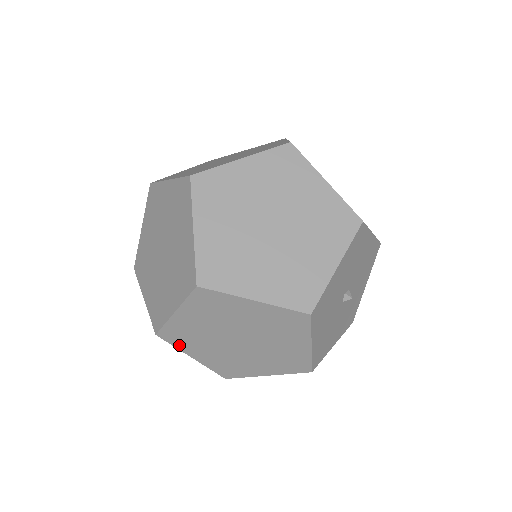
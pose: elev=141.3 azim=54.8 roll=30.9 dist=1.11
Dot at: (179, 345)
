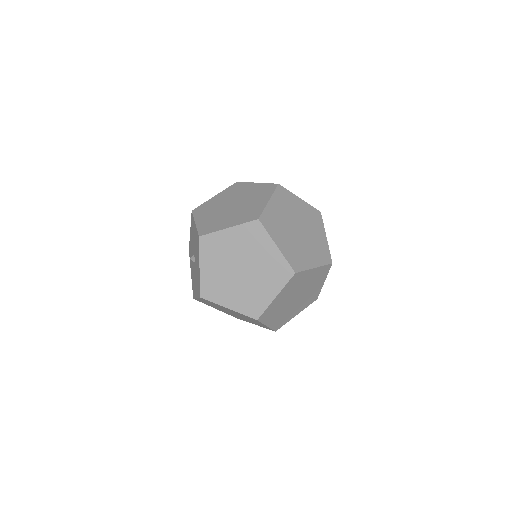
Dot at: (270, 231)
